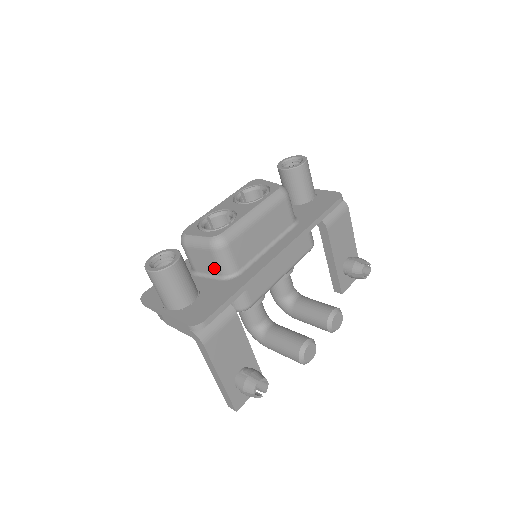
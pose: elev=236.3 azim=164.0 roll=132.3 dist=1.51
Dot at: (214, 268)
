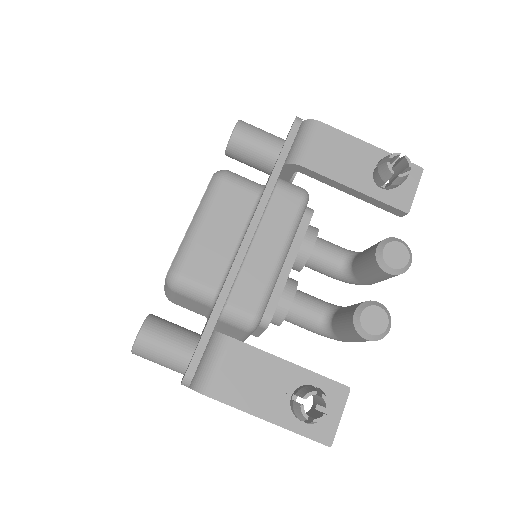
Dot at: (199, 304)
